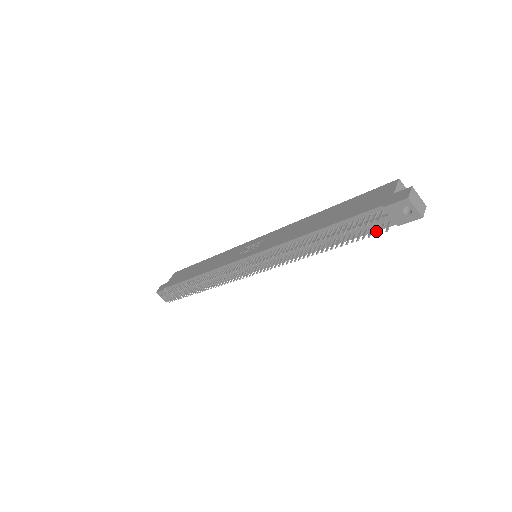
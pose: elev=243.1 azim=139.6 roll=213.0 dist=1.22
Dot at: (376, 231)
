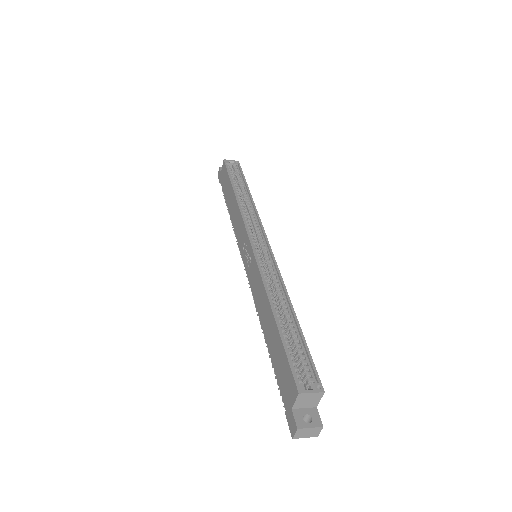
Dot at: occluded
